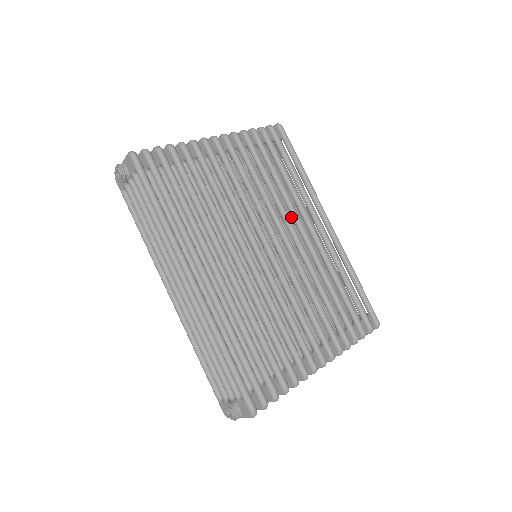
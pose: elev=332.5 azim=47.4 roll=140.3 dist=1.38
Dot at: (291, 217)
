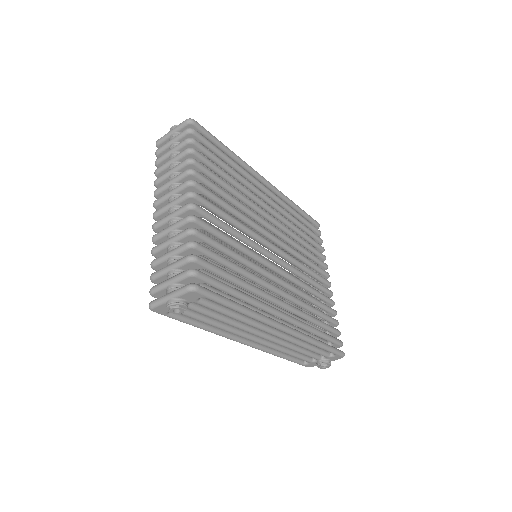
Dot at: occluded
